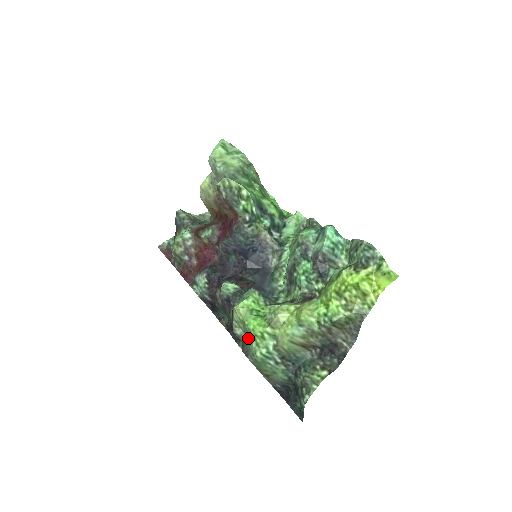
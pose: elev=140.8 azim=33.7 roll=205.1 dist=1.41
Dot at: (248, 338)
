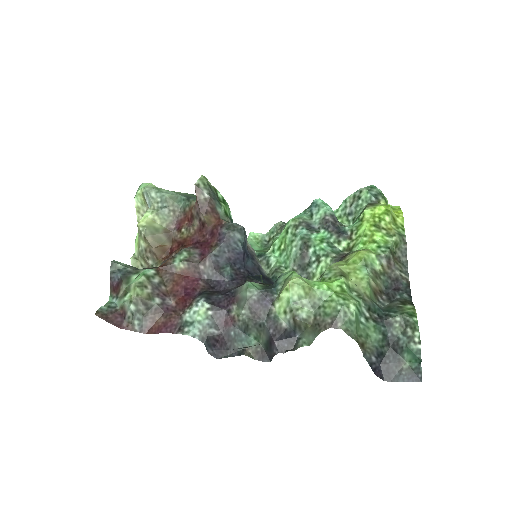
Dot at: (326, 304)
